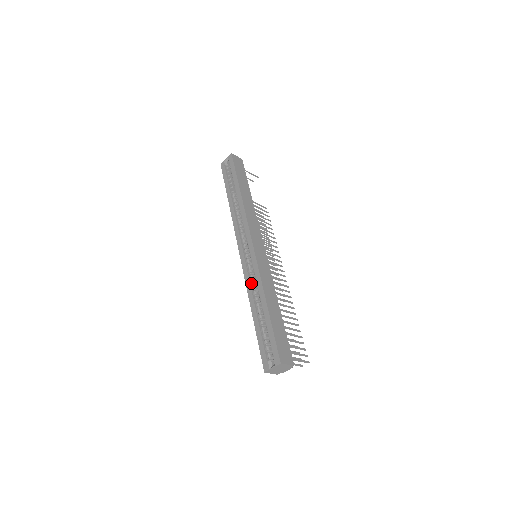
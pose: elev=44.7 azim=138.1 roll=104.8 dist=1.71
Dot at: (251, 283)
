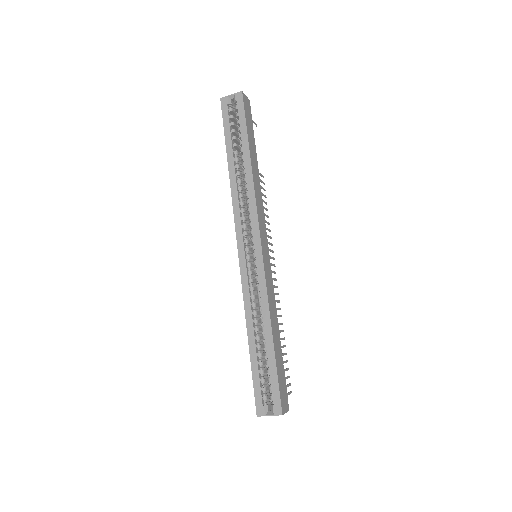
Dot at: (251, 298)
